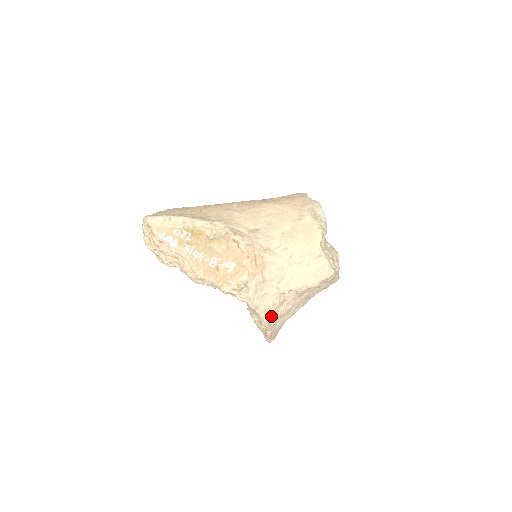
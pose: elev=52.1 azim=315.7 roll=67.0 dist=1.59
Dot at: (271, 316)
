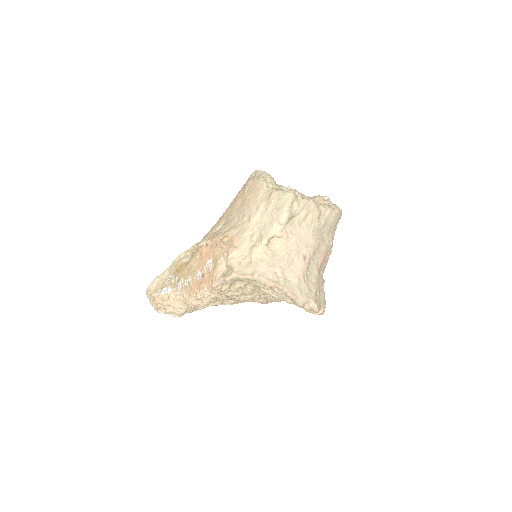
Dot at: (270, 273)
